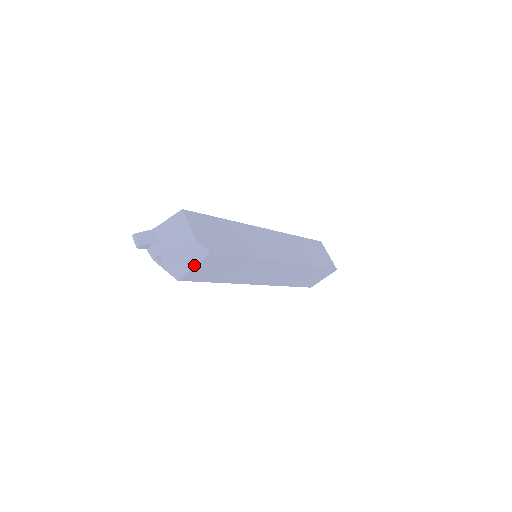
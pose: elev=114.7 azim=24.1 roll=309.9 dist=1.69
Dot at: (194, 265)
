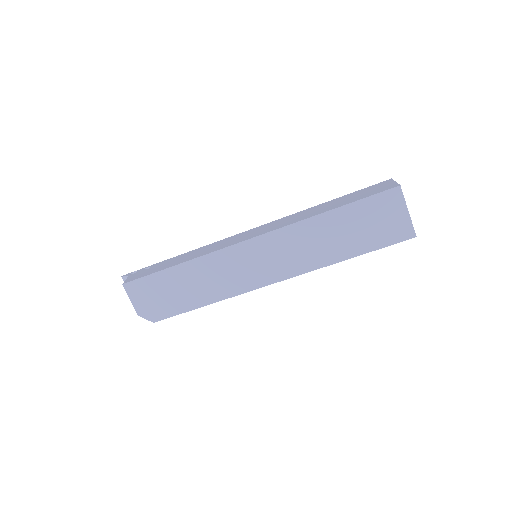
Dot at: occluded
